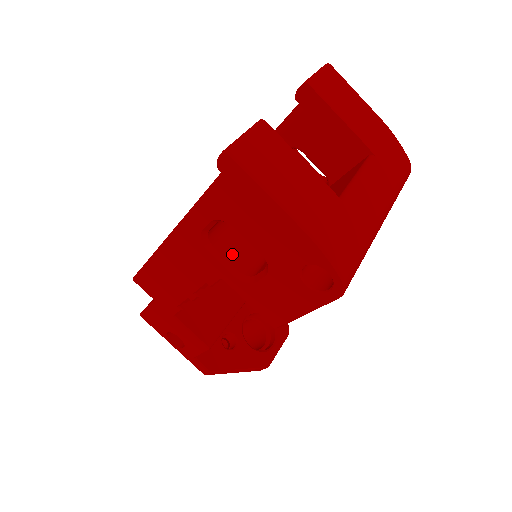
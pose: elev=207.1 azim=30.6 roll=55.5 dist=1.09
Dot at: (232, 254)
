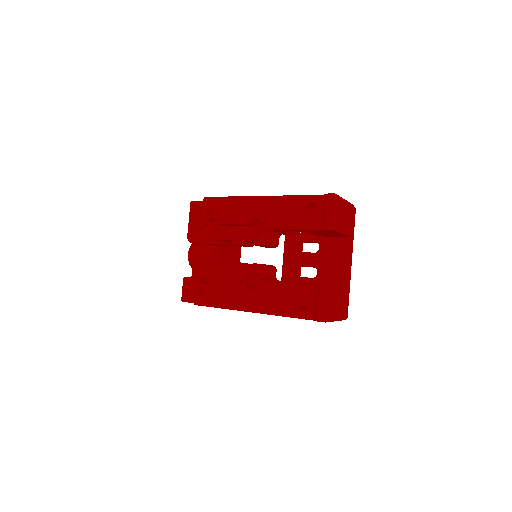
Dot at: occluded
